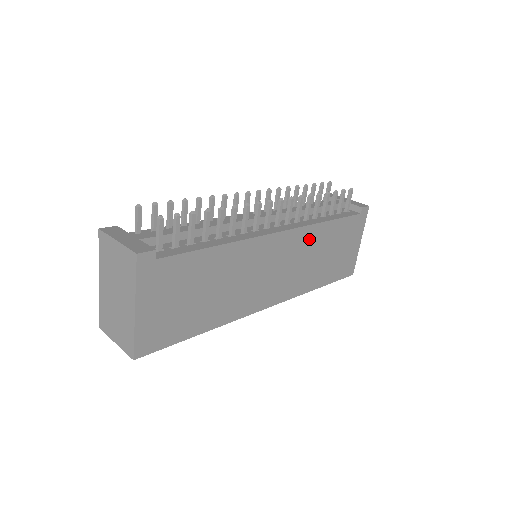
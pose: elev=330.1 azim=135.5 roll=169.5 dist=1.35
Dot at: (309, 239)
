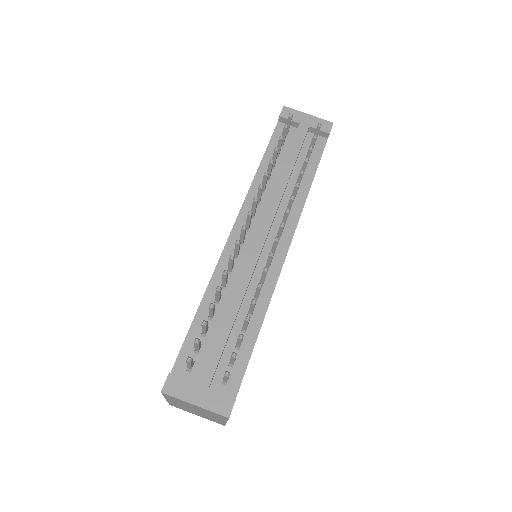
Dot at: occluded
